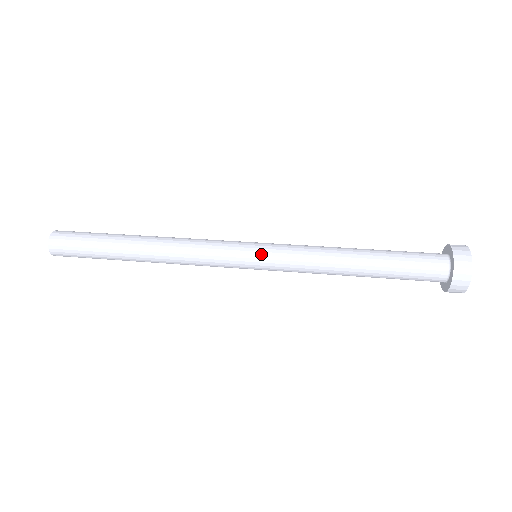
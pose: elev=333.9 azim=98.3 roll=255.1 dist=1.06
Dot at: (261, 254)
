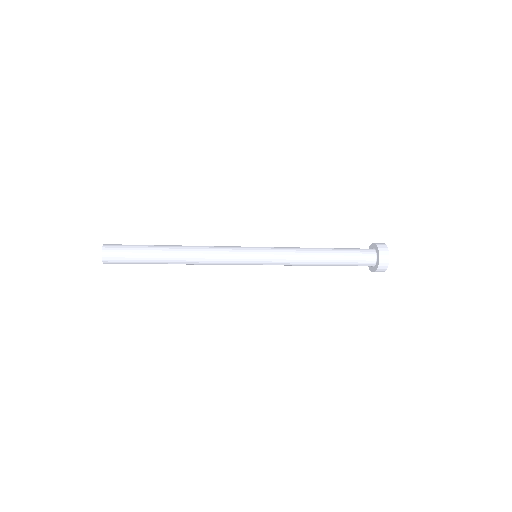
Dot at: (261, 248)
